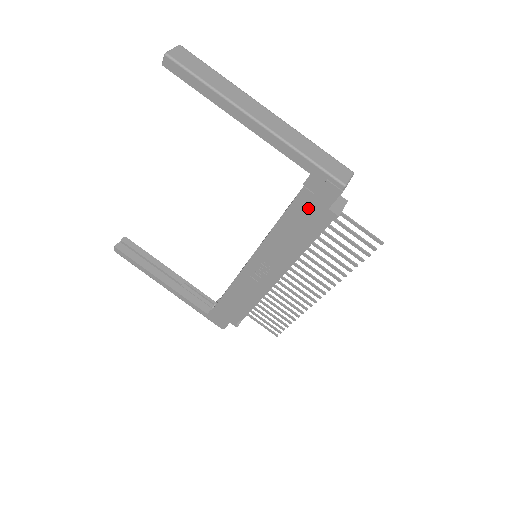
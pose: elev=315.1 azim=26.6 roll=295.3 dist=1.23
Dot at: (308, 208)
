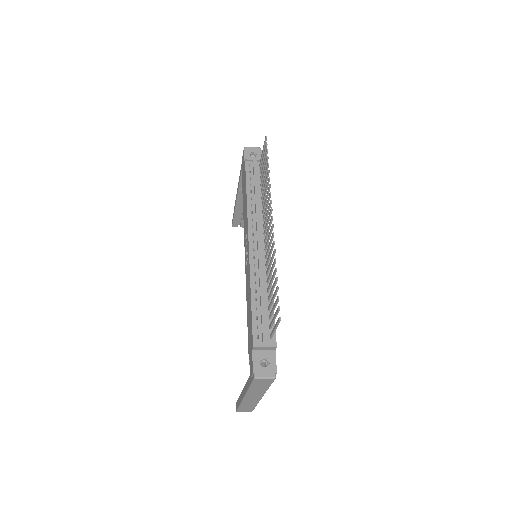
Dot at: (243, 177)
